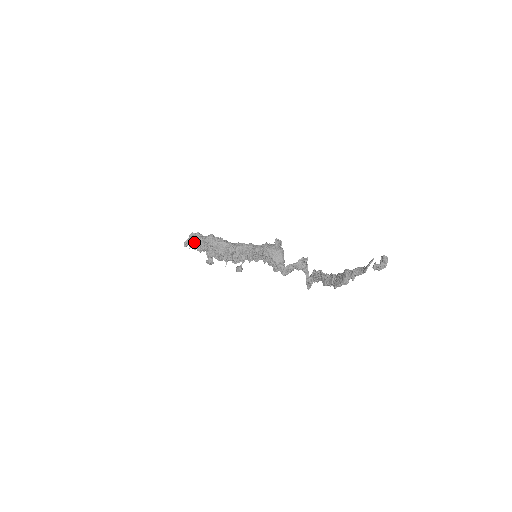
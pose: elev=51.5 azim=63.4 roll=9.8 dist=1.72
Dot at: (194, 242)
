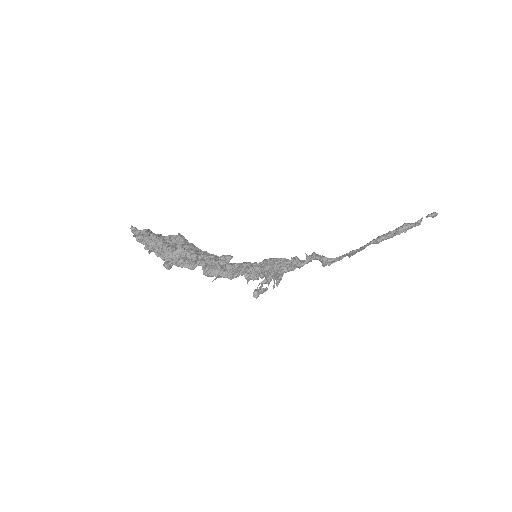
Dot at: occluded
